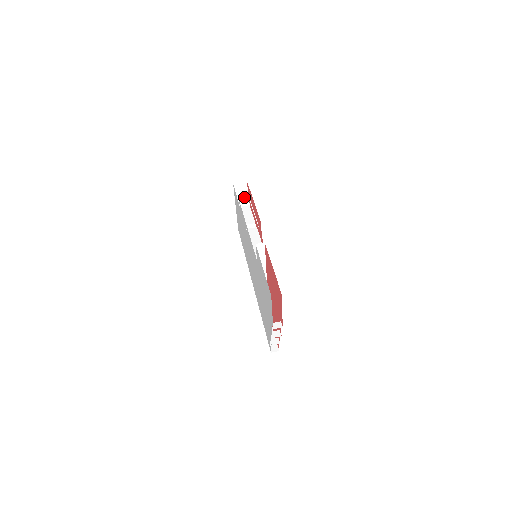
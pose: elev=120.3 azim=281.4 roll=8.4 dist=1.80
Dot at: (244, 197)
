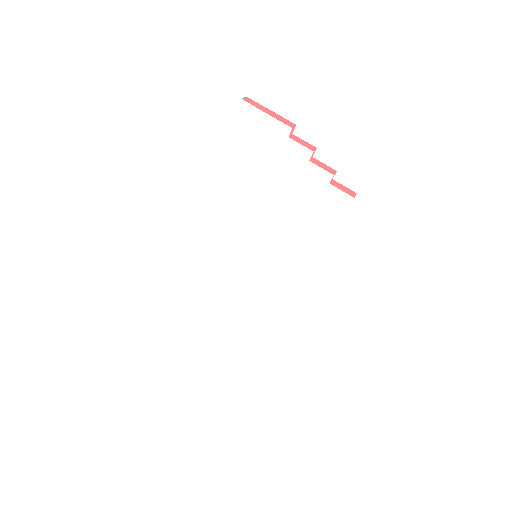
Dot at: occluded
